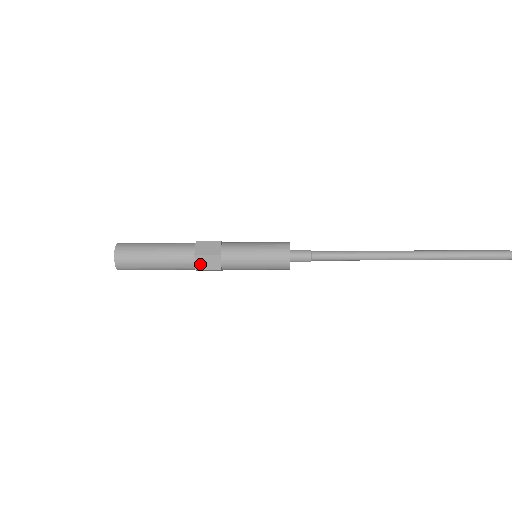
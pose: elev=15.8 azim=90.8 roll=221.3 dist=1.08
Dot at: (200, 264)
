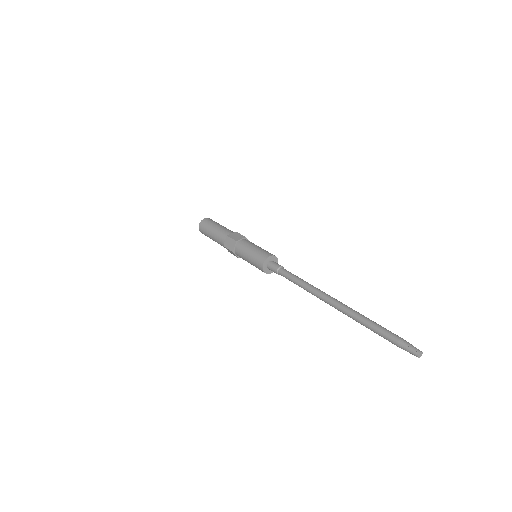
Dot at: (229, 251)
